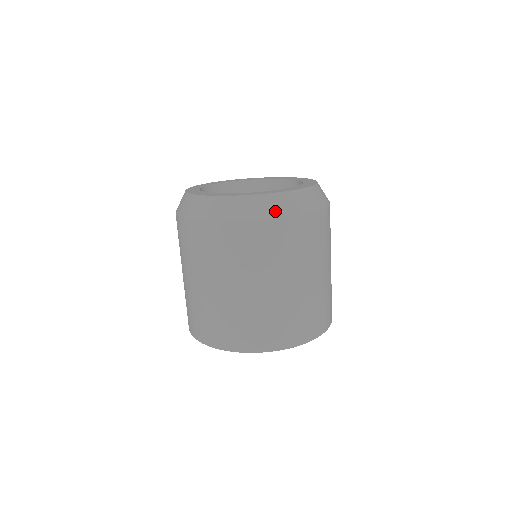
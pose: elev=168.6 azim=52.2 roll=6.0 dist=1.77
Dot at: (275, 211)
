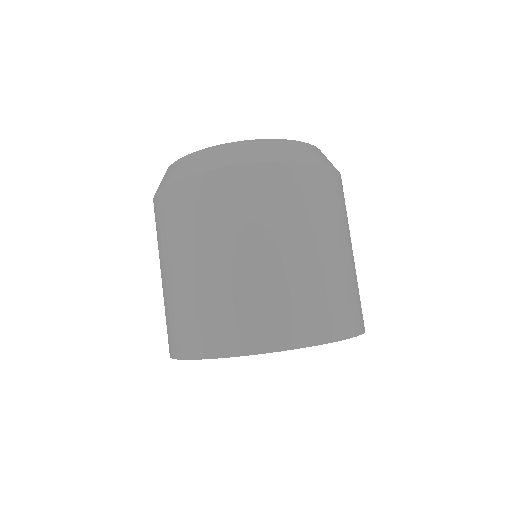
Dot at: occluded
